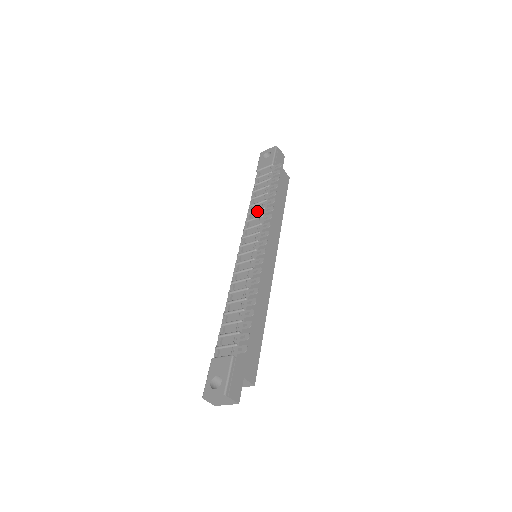
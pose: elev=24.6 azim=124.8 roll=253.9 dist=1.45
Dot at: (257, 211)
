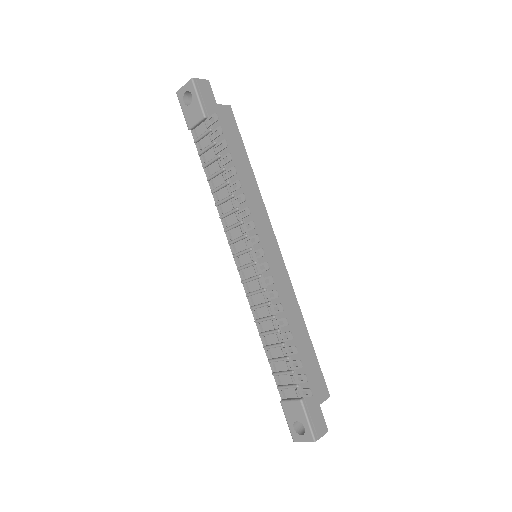
Dot at: (226, 201)
